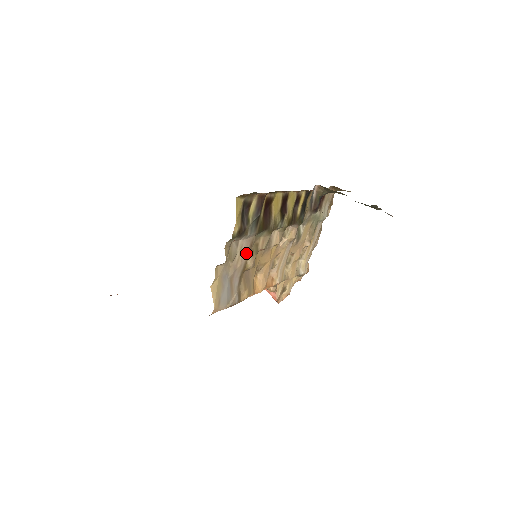
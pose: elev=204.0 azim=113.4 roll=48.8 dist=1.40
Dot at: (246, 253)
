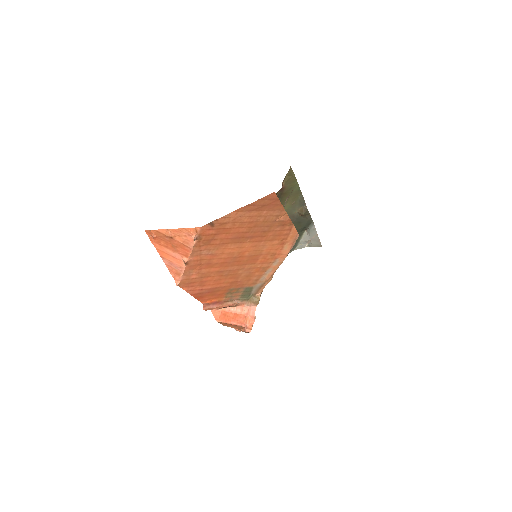
Dot at: occluded
